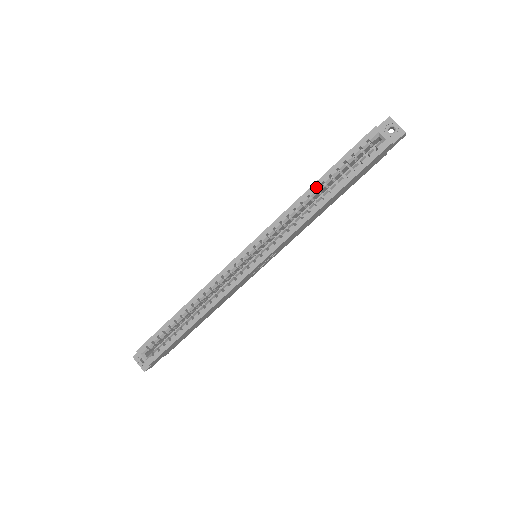
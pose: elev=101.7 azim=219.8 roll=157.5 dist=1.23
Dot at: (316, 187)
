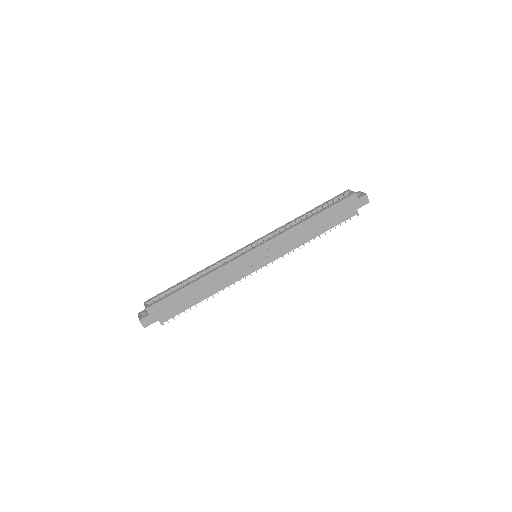
Dot at: (306, 214)
